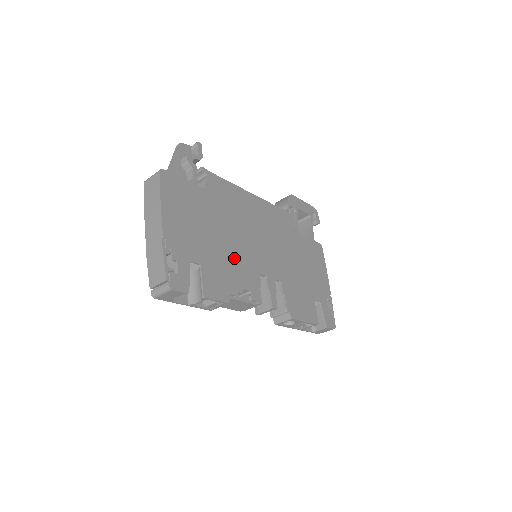
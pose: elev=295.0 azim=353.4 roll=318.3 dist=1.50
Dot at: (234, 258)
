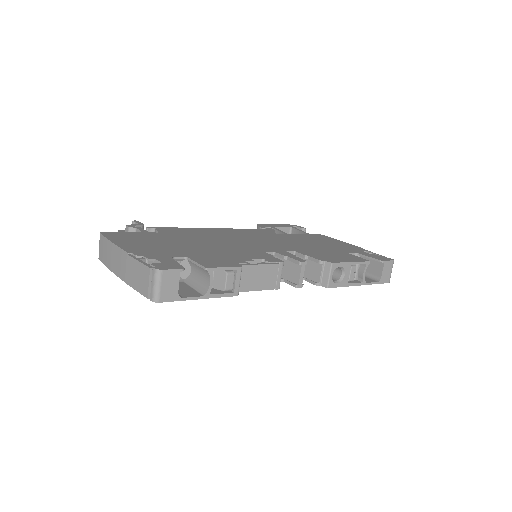
Dot at: (224, 250)
